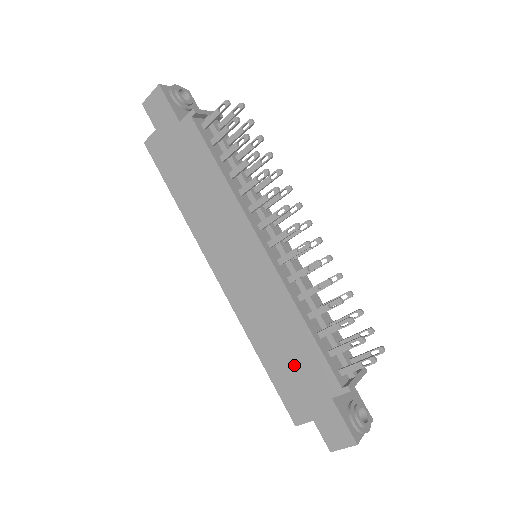
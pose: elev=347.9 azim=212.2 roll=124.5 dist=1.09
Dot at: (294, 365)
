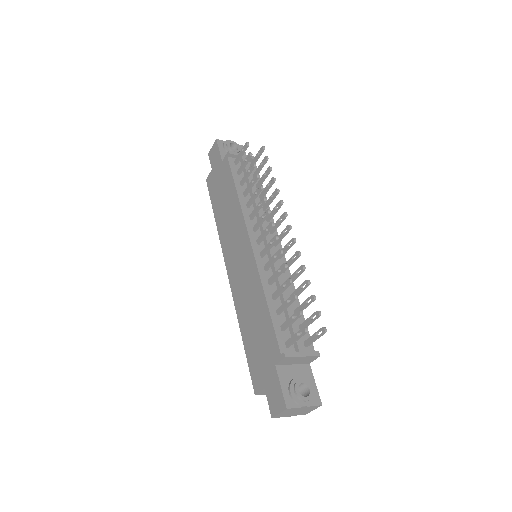
Dot at: (258, 338)
